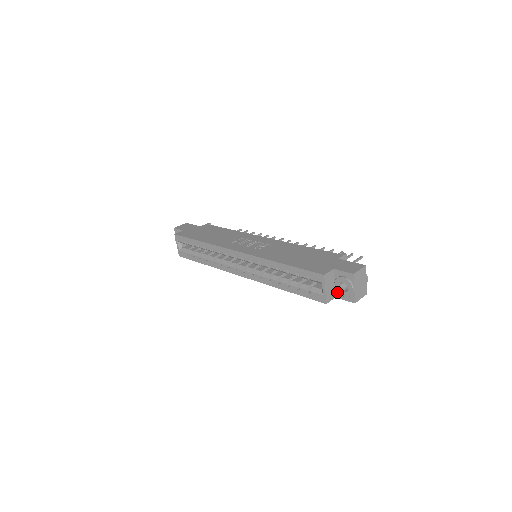
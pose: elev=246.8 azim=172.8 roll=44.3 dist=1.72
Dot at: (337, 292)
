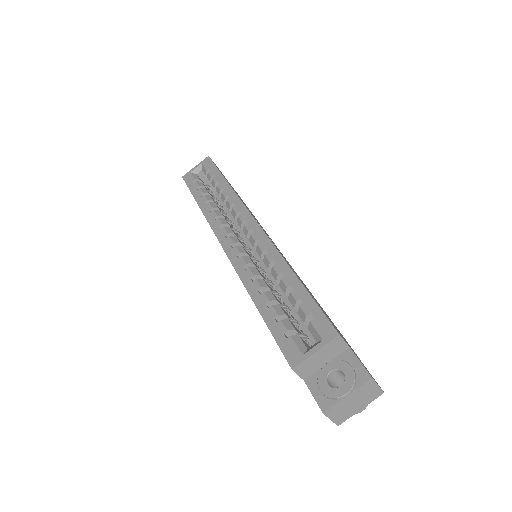
Dot at: (316, 376)
